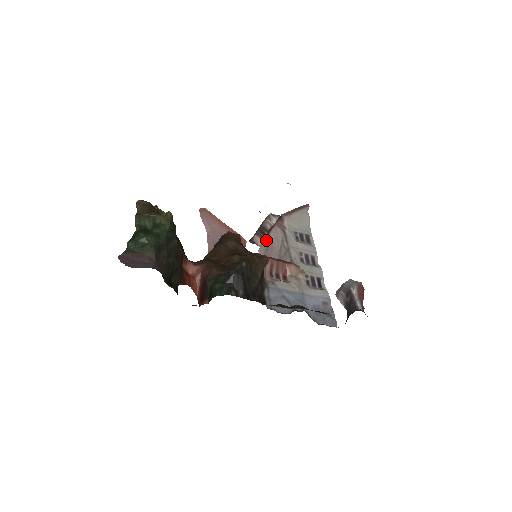
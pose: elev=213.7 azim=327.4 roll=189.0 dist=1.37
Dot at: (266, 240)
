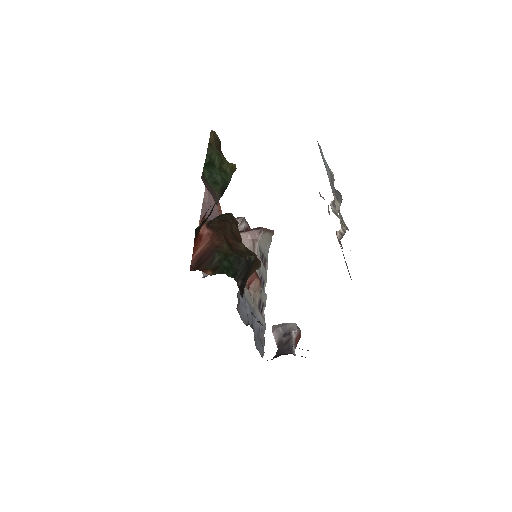
Dot at: occluded
